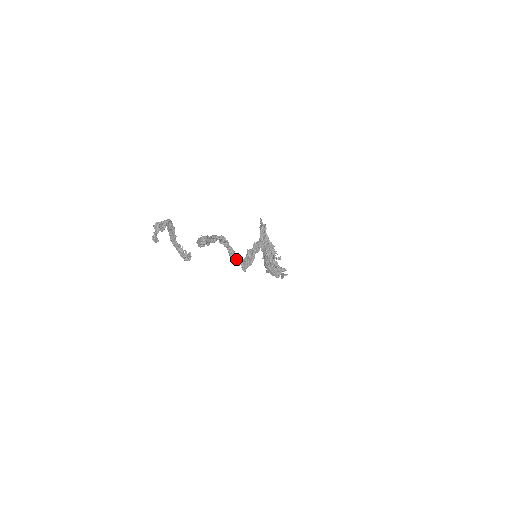
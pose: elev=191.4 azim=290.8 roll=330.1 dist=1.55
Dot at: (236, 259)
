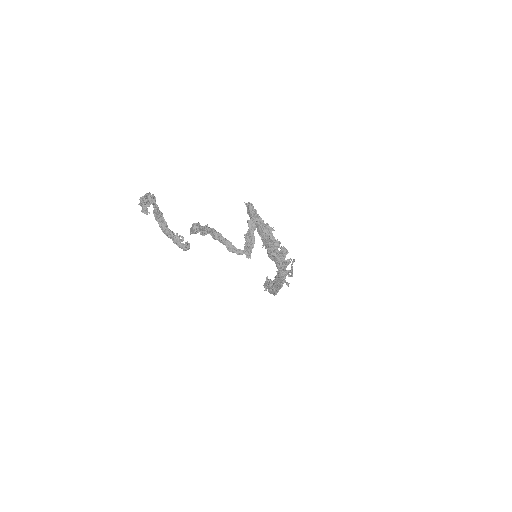
Dot at: (237, 251)
